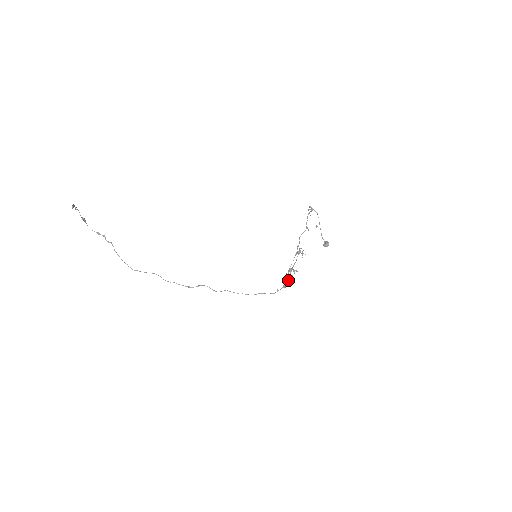
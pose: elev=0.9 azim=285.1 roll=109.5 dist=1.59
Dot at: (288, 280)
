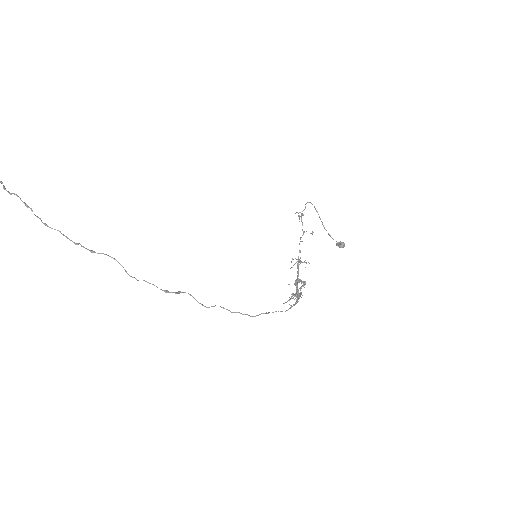
Dot at: (298, 294)
